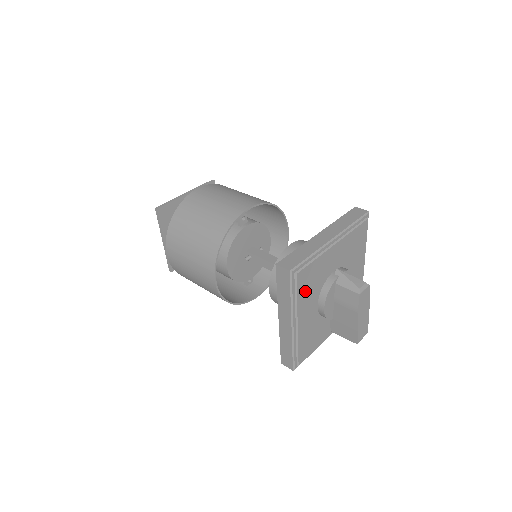
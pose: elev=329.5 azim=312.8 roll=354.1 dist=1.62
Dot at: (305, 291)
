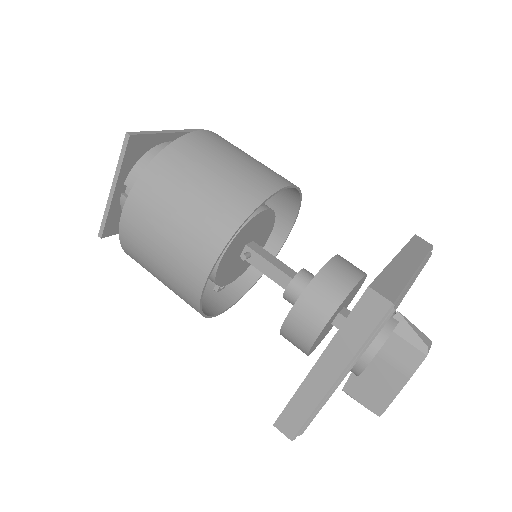
Dot at: occluded
